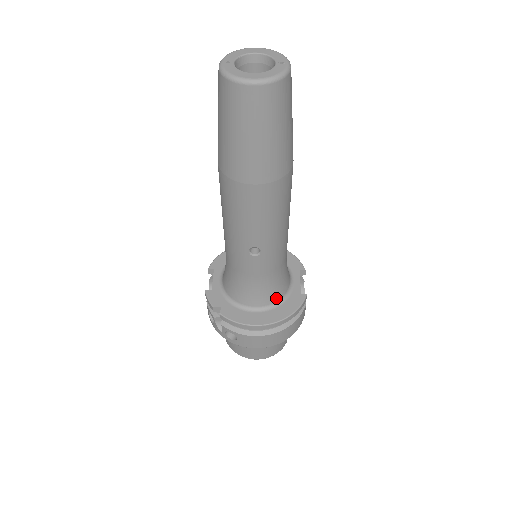
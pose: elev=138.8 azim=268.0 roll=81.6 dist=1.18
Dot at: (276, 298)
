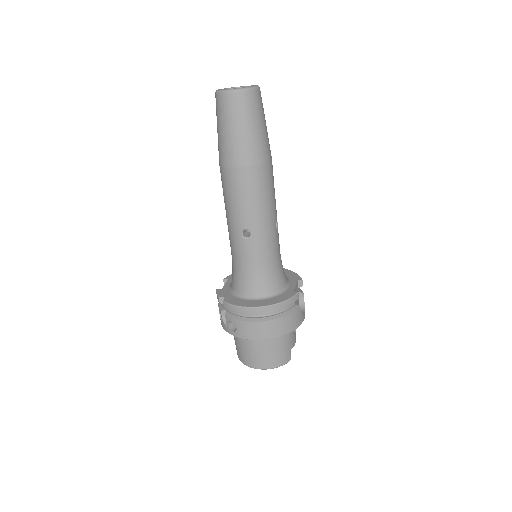
Dot at: (270, 290)
